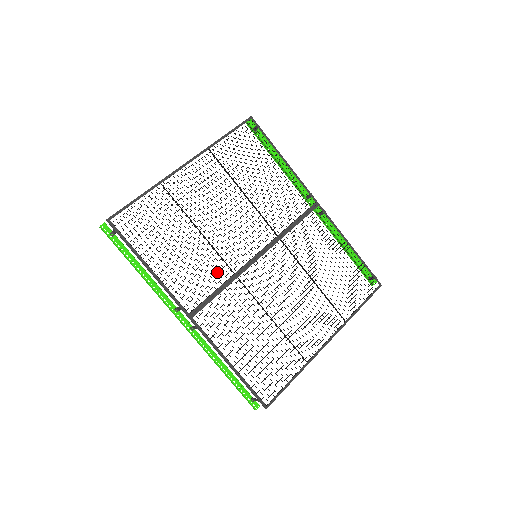
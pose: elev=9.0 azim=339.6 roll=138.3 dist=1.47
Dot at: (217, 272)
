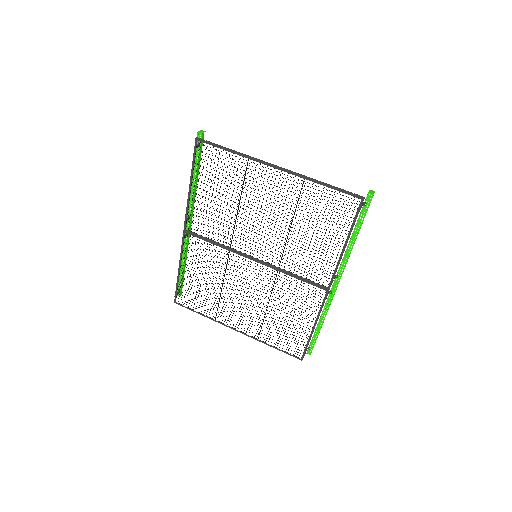
Dot at: occluded
